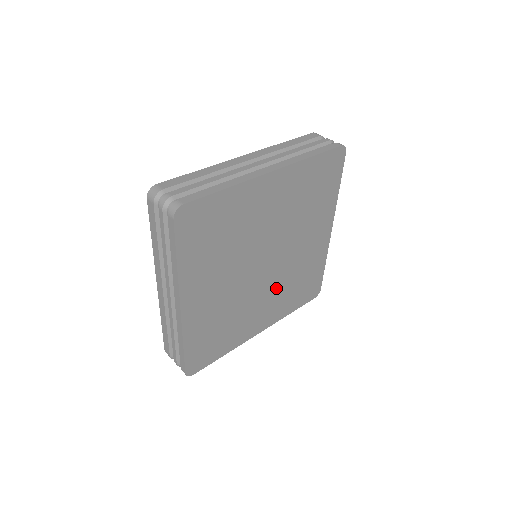
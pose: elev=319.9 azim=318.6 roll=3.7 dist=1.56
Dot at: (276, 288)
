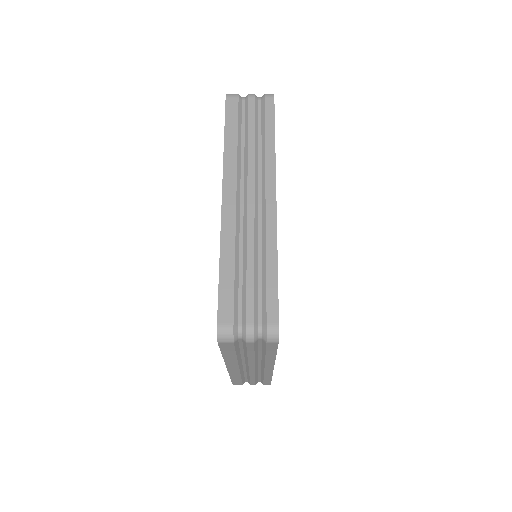
Dot at: occluded
